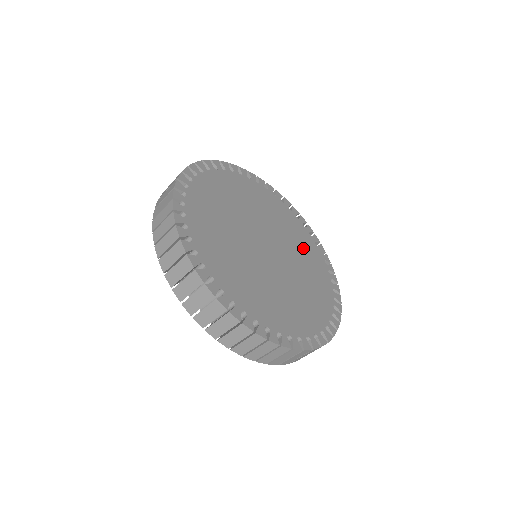
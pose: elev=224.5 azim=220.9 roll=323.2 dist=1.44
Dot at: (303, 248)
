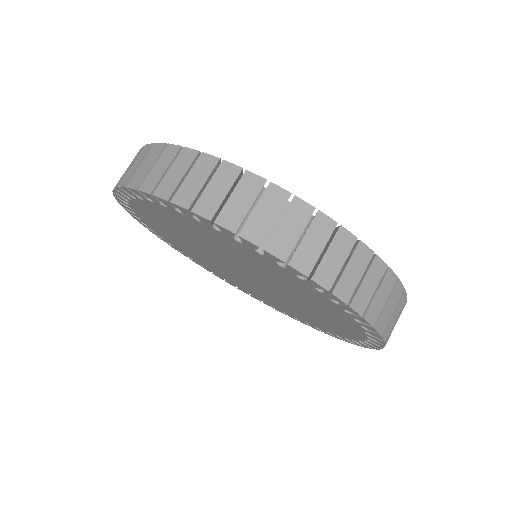
Dot at: occluded
